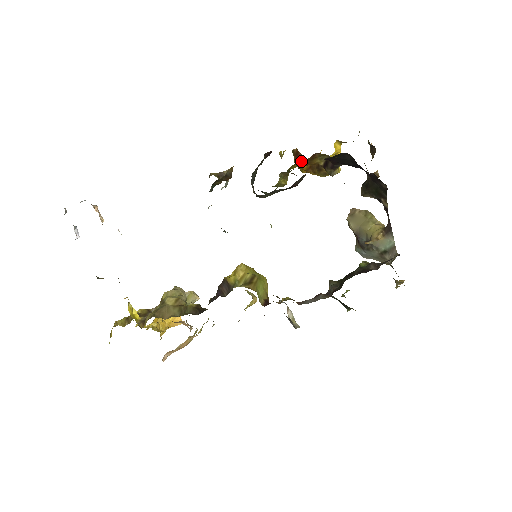
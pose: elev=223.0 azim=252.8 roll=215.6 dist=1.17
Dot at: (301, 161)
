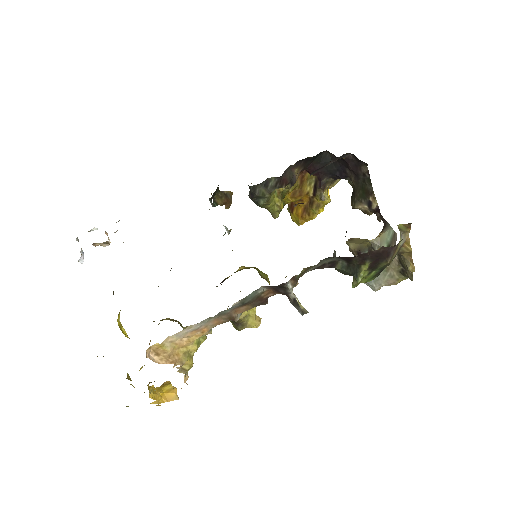
Dot at: (296, 208)
